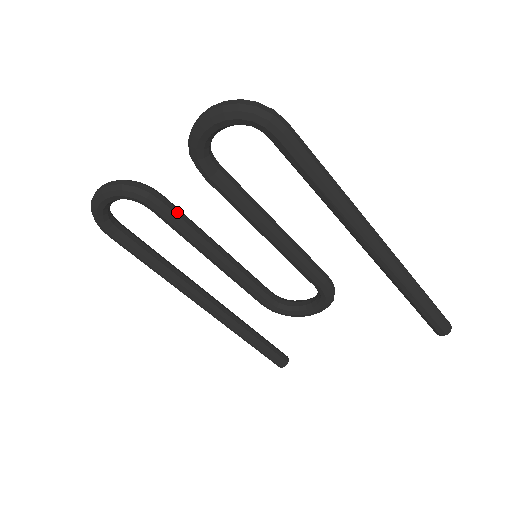
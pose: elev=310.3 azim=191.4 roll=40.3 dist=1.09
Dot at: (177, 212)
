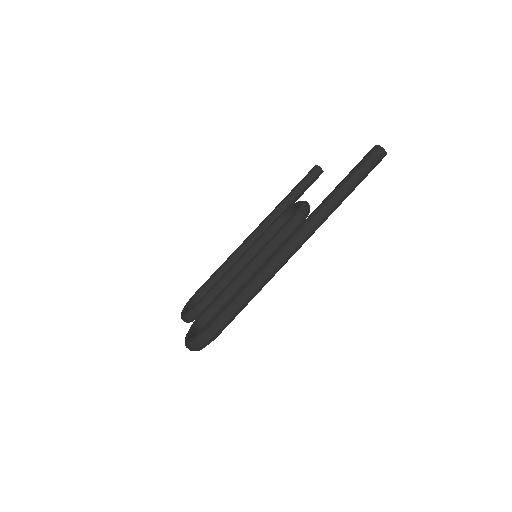
Dot at: (213, 297)
